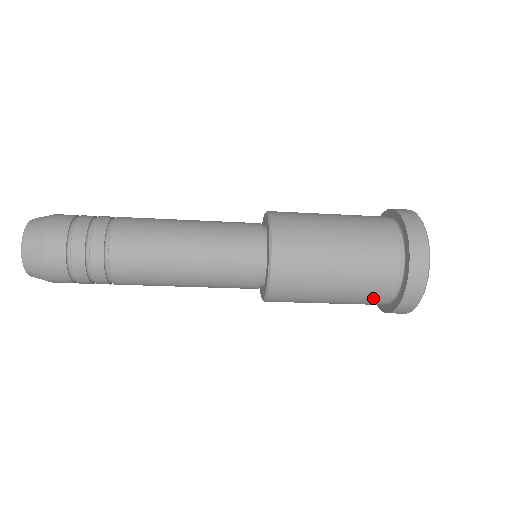
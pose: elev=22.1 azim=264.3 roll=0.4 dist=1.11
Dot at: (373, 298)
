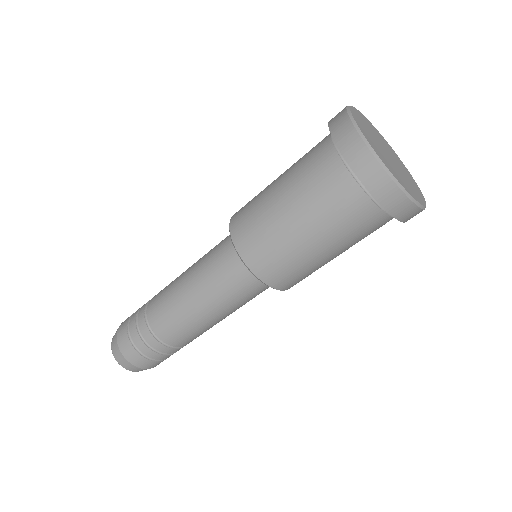
Dot at: (370, 228)
